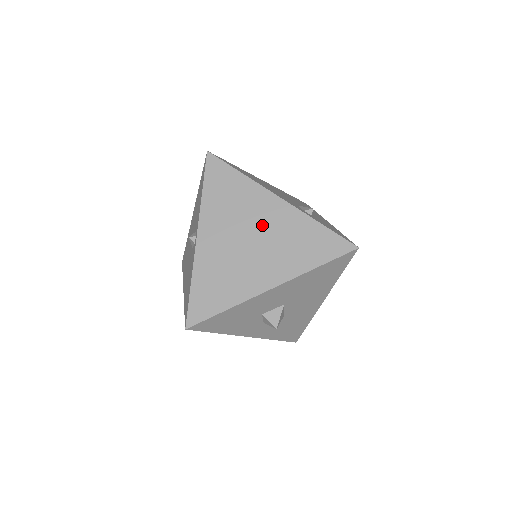
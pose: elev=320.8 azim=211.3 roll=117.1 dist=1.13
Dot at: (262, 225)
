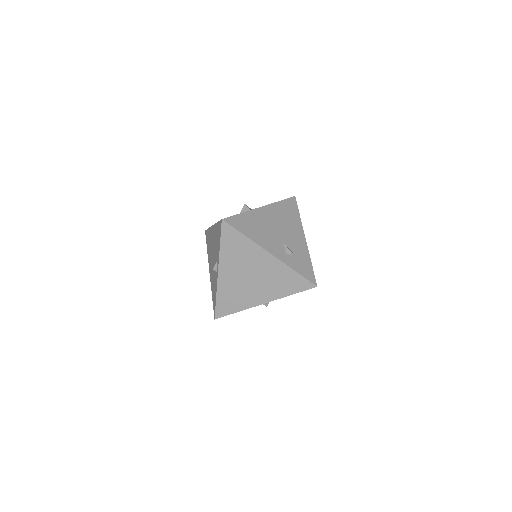
Dot at: (259, 269)
